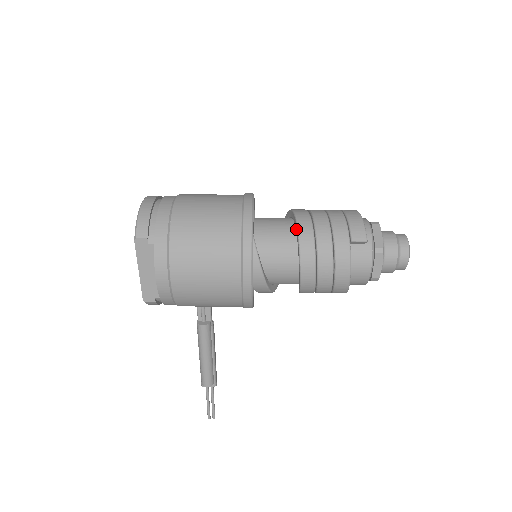
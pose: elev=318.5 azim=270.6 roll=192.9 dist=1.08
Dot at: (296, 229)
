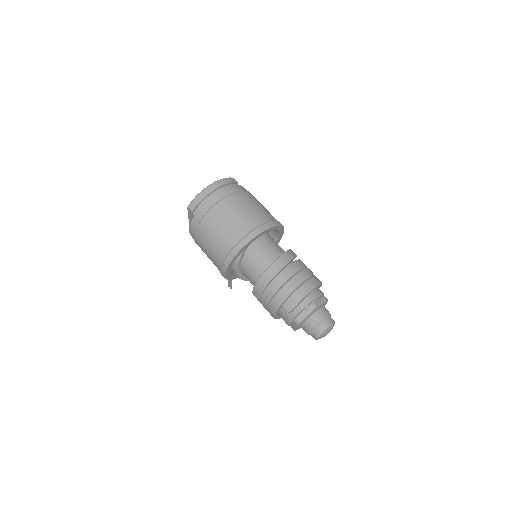
Dot at: (266, 270)
